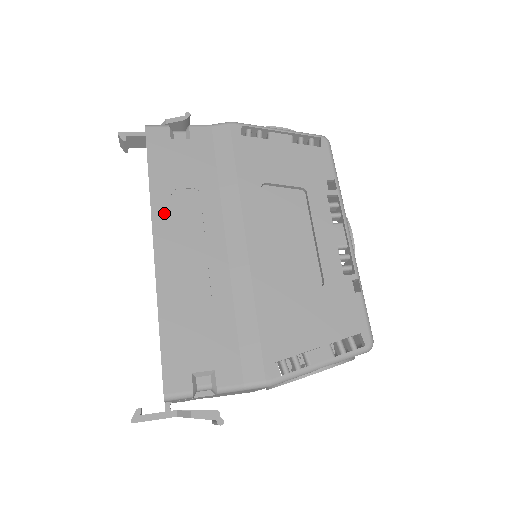
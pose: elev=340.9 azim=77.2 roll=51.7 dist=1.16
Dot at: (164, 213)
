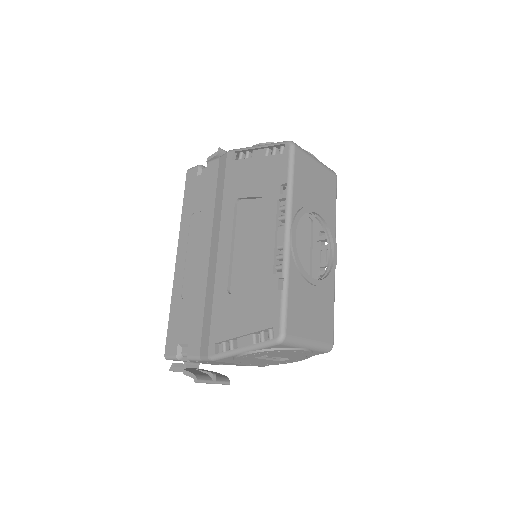
Dot at: (185, 232)
